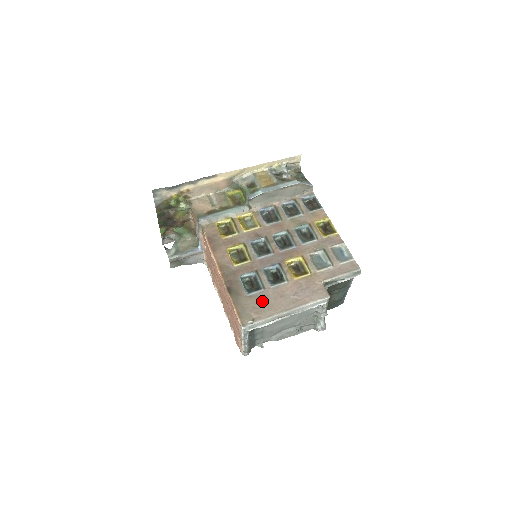
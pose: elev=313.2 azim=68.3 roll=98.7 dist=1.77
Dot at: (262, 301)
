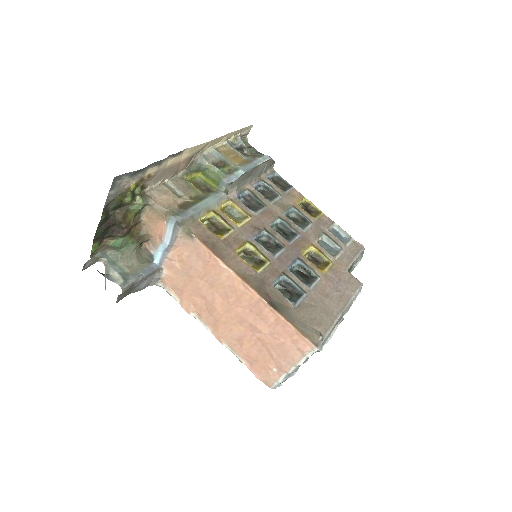
Dot at: (314, 308)
